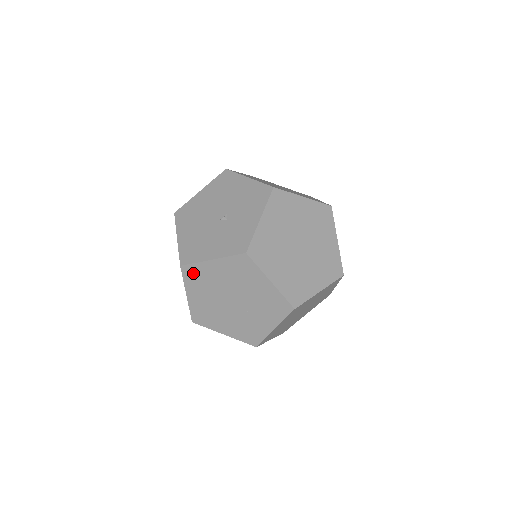
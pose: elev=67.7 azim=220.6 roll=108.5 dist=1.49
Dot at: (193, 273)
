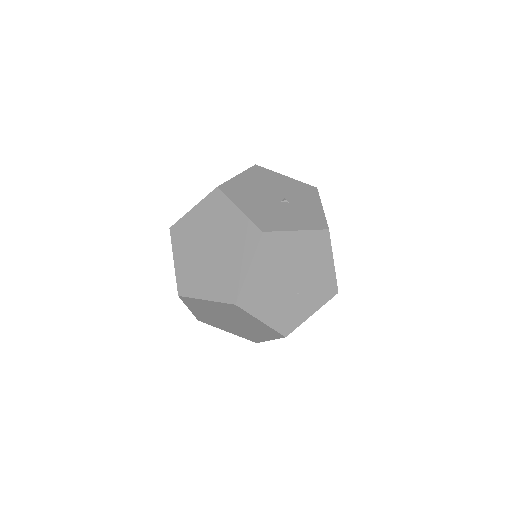
Dot at: (271, 242)
